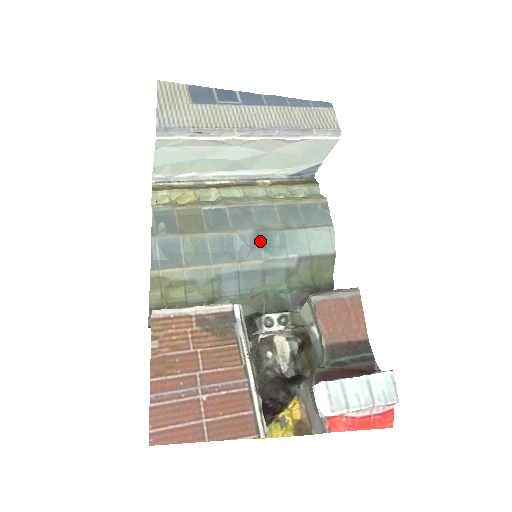
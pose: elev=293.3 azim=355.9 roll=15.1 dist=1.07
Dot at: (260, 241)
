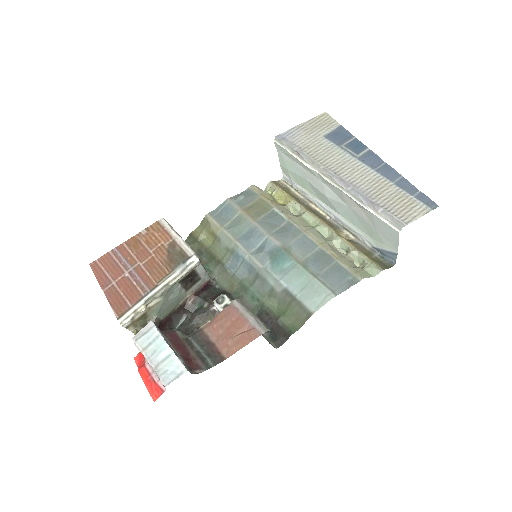
Dot at: (276, 254)
